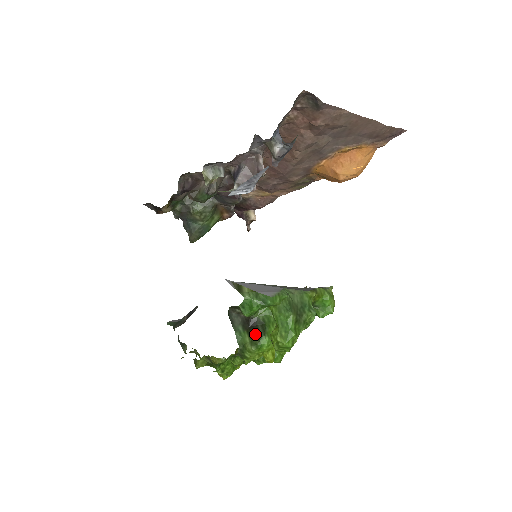
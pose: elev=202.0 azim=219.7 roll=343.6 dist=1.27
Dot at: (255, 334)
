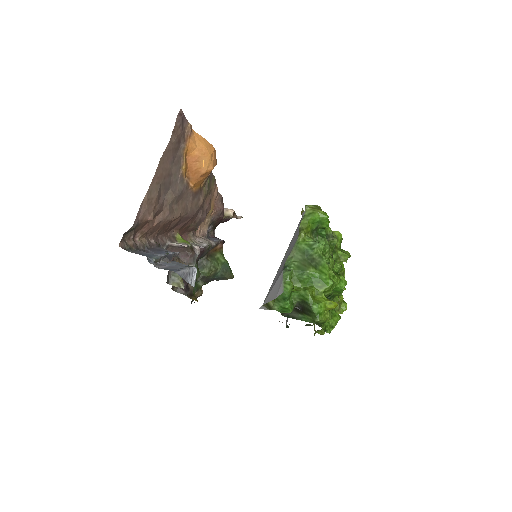
Dot at: (308, 312)
